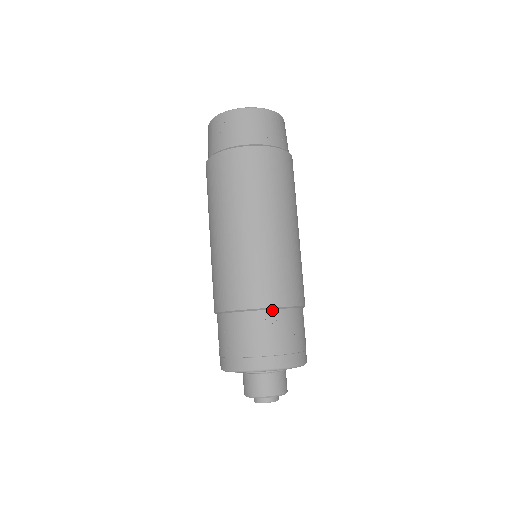
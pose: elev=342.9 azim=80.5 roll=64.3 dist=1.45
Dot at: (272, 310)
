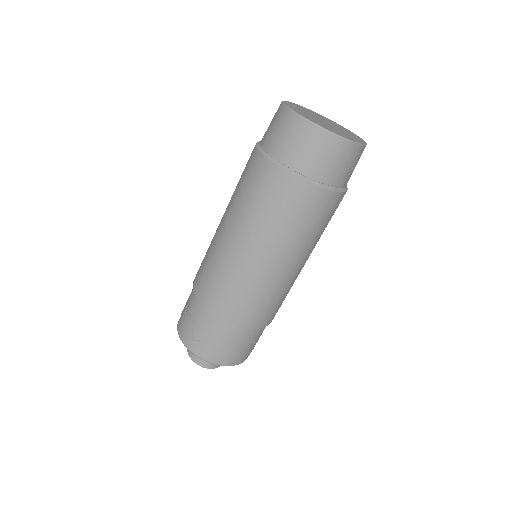
Dot at: occluded
